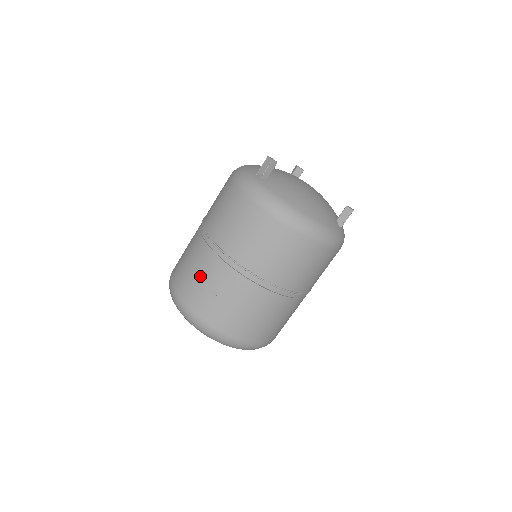
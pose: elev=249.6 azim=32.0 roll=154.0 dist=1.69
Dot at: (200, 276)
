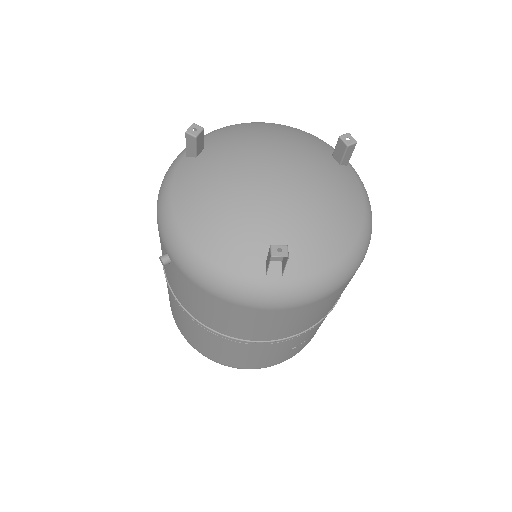
Dot at: (277, 354)
